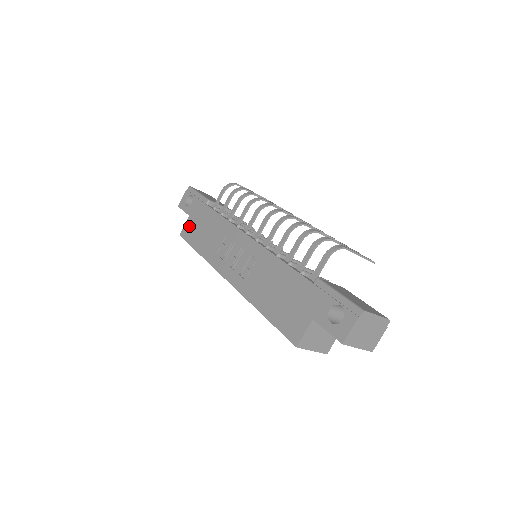
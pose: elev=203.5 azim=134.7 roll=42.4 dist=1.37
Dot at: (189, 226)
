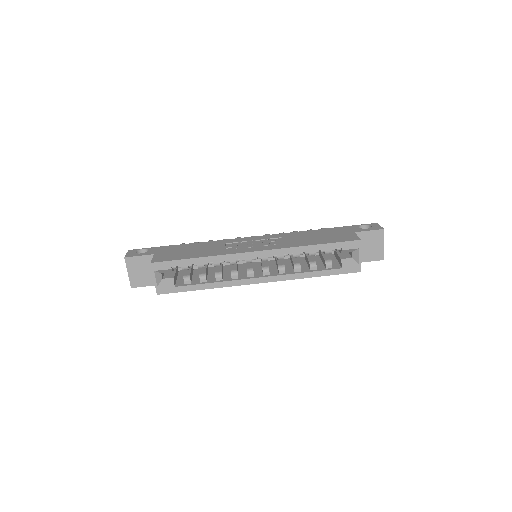
Dot at: (162, 256)
